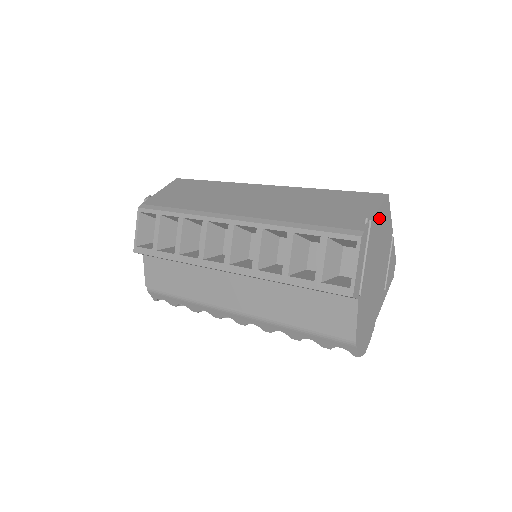
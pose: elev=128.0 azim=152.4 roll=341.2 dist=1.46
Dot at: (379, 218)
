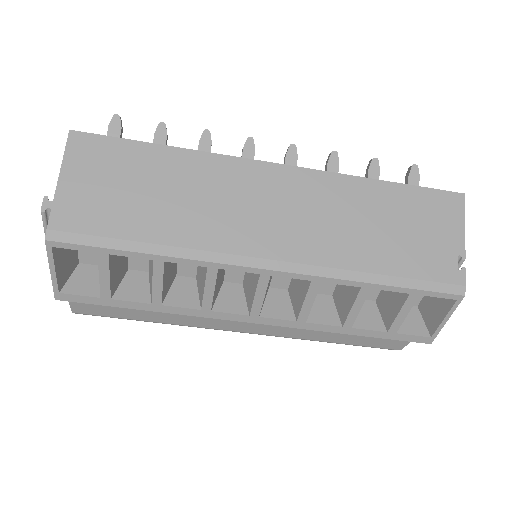
Dot at: occluded
